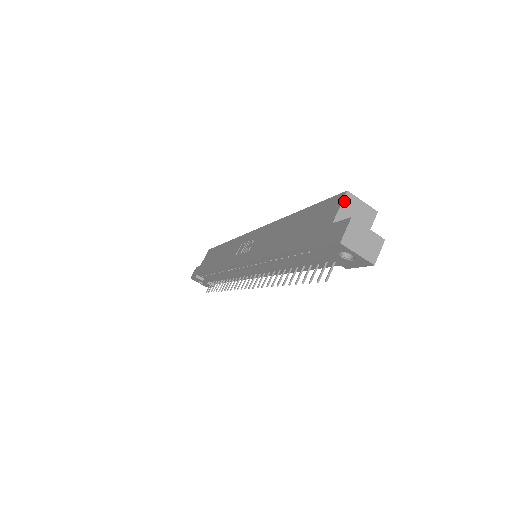
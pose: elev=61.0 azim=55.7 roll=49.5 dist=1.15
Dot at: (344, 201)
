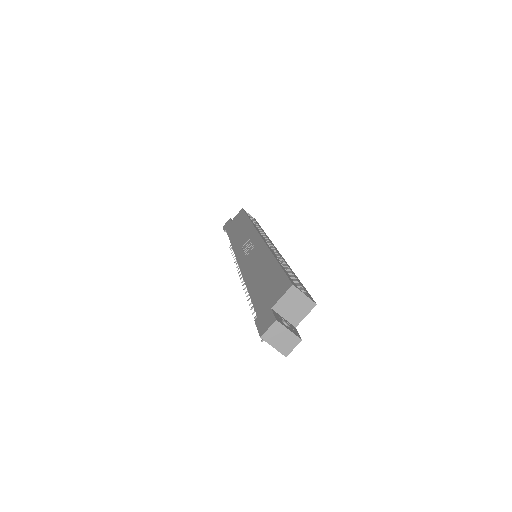
Dot at: (287, 293)
